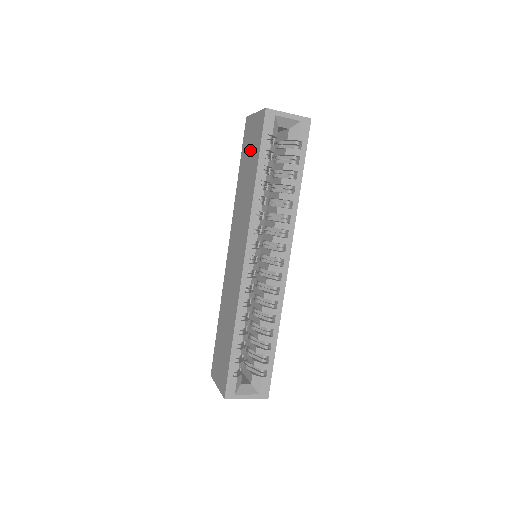
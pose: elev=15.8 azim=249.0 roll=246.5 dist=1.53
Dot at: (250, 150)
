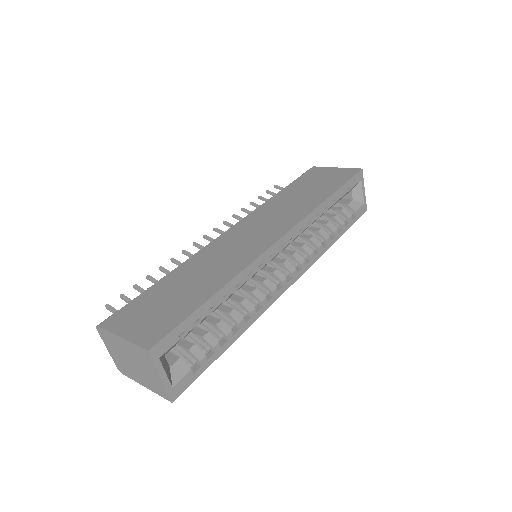
Dot at: (319, 182)
